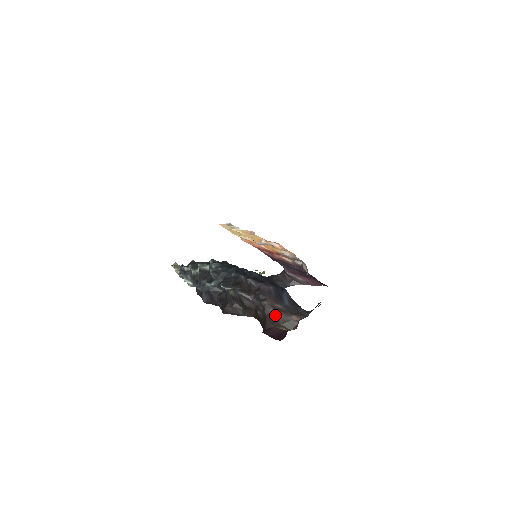
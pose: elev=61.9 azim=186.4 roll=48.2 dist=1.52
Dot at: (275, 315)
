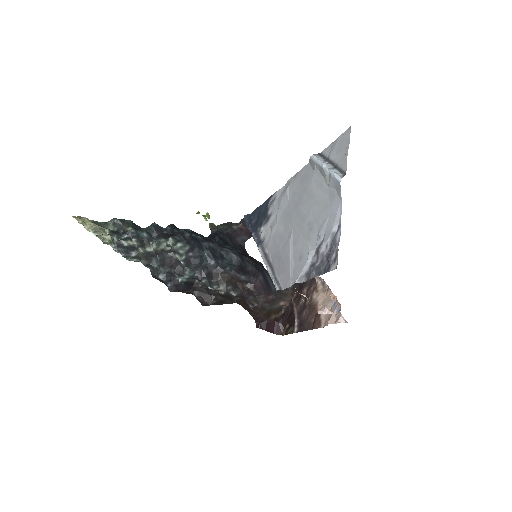
Dot at: (269, 308)
